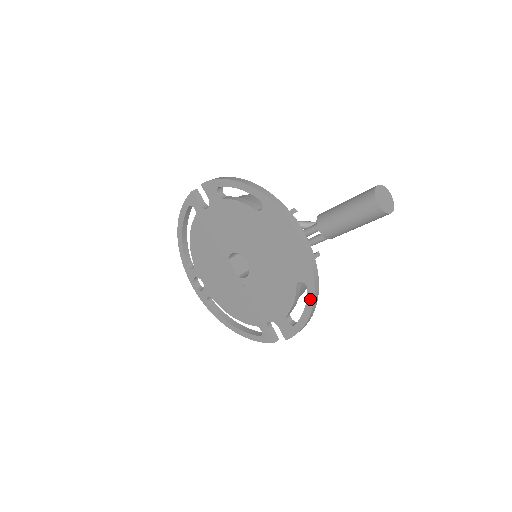
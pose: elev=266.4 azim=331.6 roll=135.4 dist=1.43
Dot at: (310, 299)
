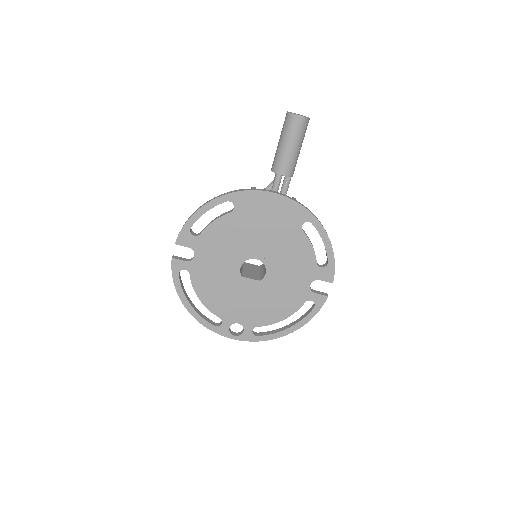
Dot at: (320, 229)
